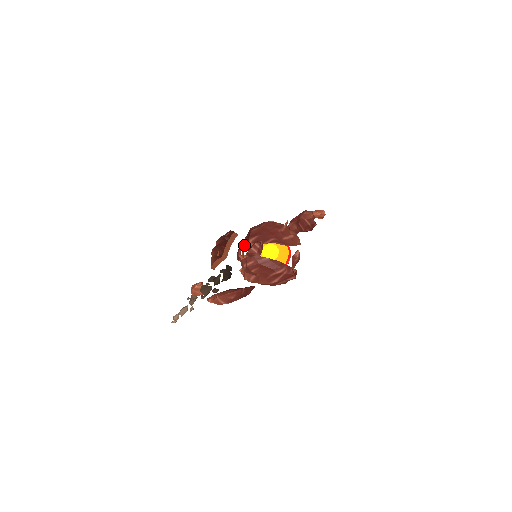
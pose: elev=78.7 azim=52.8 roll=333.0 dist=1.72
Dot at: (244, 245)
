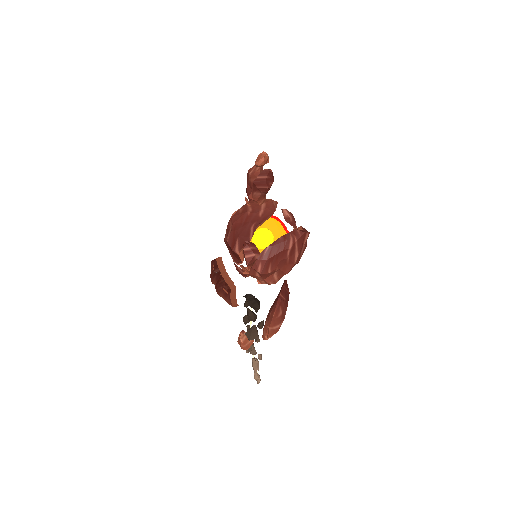
Dot at: (236, 261)
